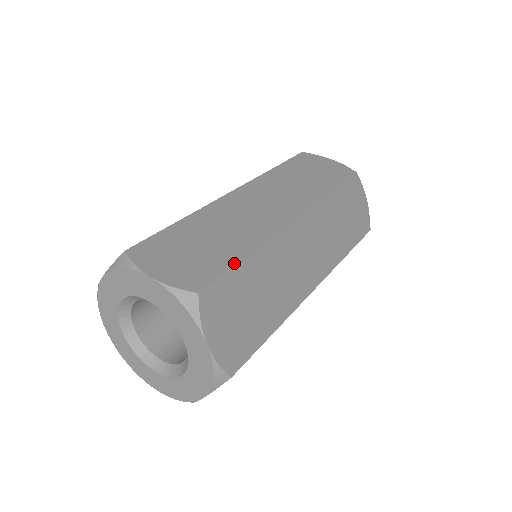
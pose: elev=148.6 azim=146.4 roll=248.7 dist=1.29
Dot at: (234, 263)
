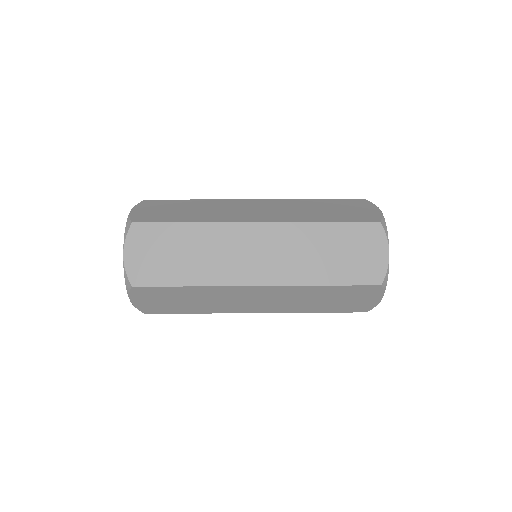
Dot at: (181, 200)
